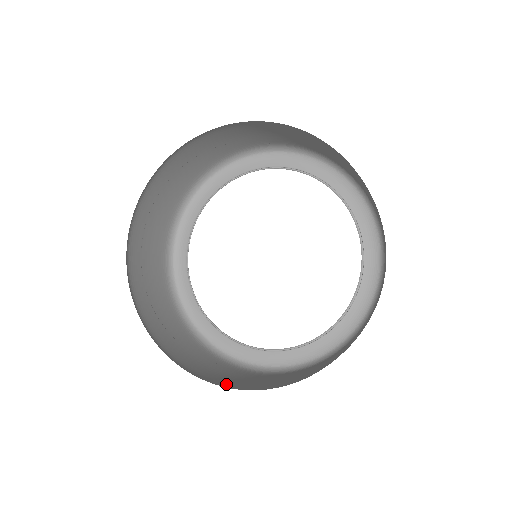
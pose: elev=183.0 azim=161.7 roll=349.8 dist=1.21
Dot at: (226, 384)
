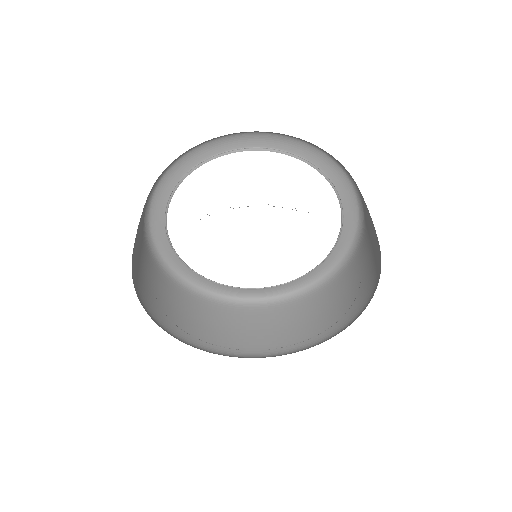
Dot at: (273, 345)
